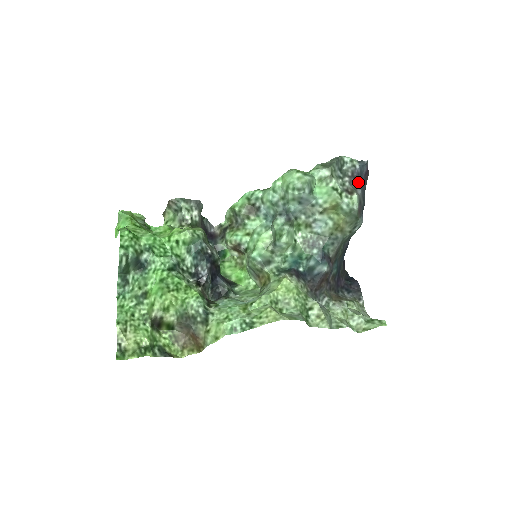
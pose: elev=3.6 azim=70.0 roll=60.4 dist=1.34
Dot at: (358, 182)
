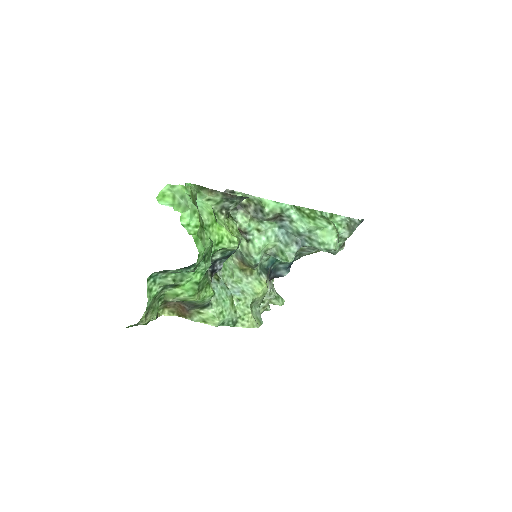
Dot at: occluded
